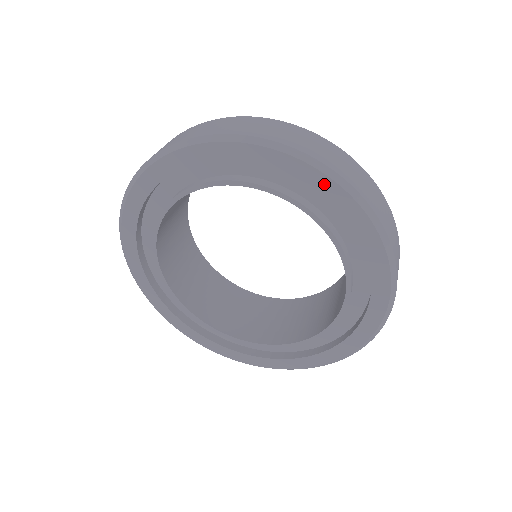
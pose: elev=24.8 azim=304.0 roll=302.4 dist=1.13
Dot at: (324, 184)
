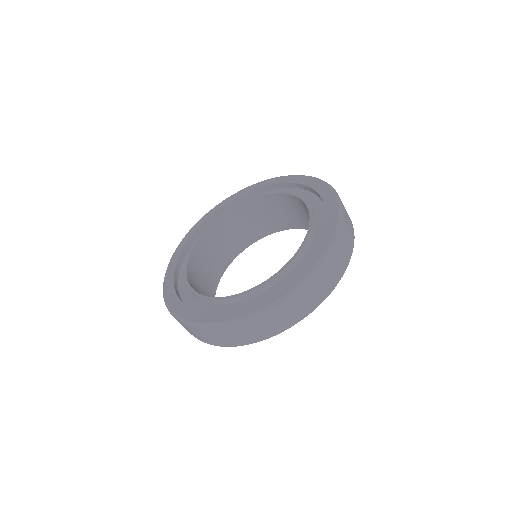
Dot at: (310, 181)
